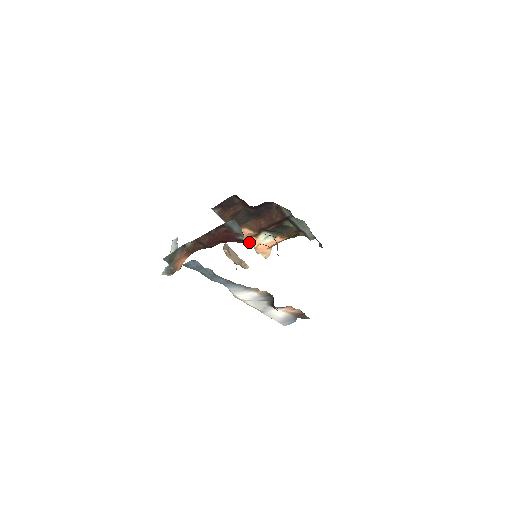
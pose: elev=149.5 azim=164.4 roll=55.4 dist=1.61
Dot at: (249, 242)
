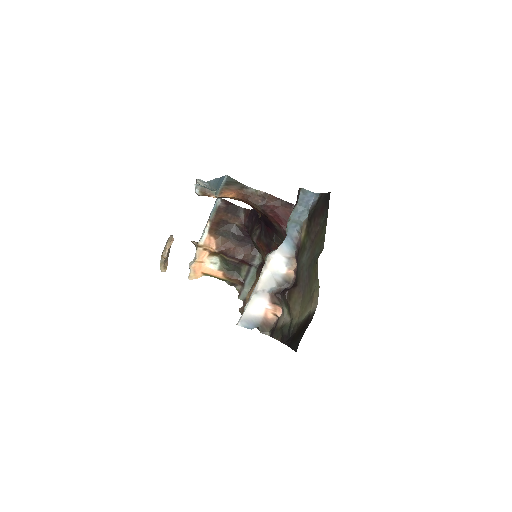
Dot at: occluded
